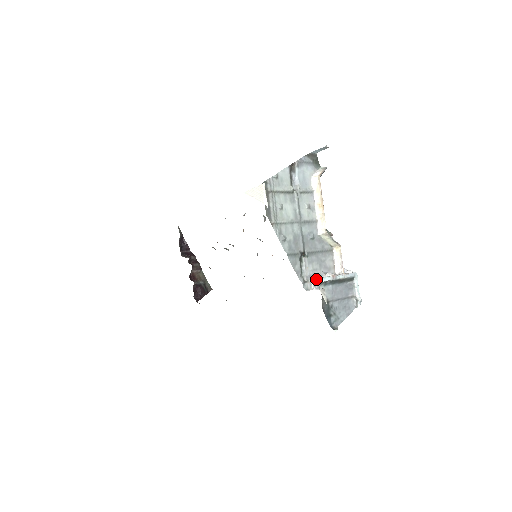
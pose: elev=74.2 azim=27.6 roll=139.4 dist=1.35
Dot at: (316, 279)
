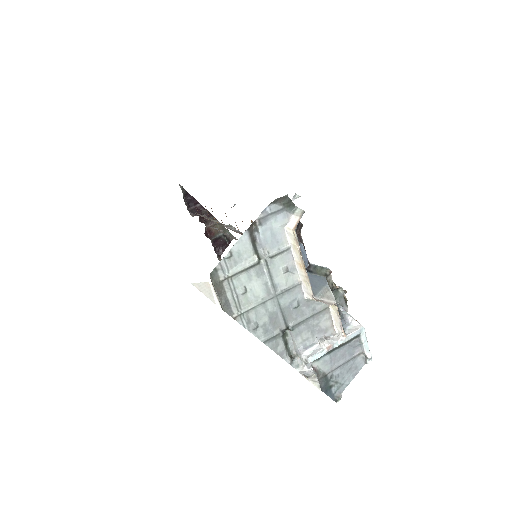
Dot at: (306, 358)
